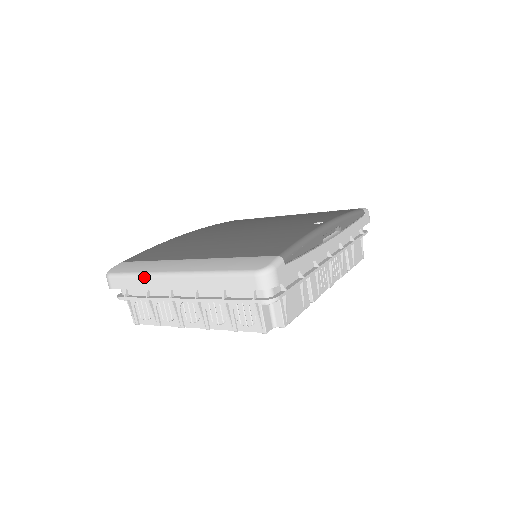
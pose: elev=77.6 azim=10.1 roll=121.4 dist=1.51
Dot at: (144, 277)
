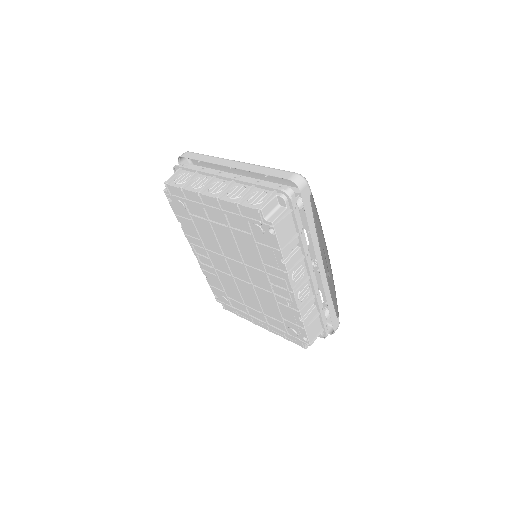
Dot at: (214, 157)
